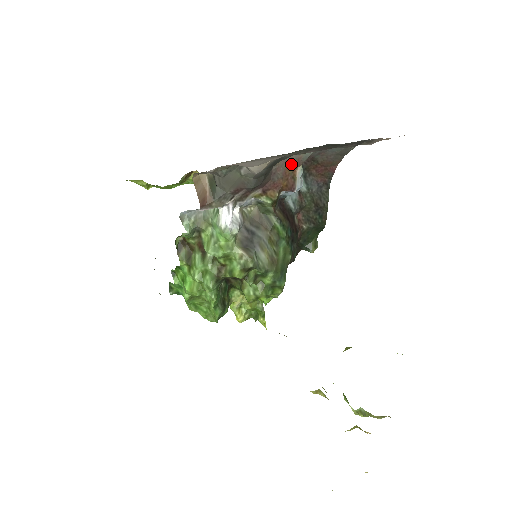
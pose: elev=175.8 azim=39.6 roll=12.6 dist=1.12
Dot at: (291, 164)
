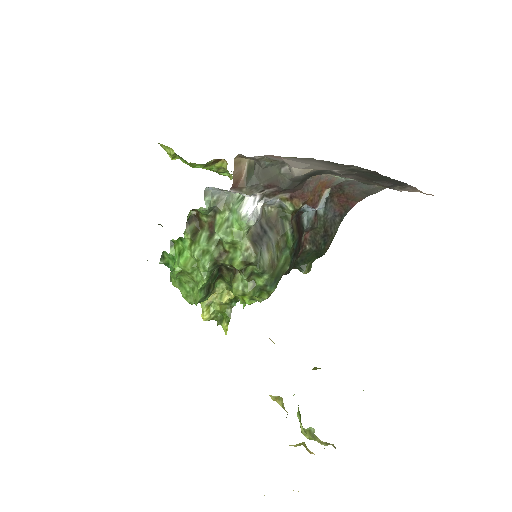
Dot at: (323, 183)
